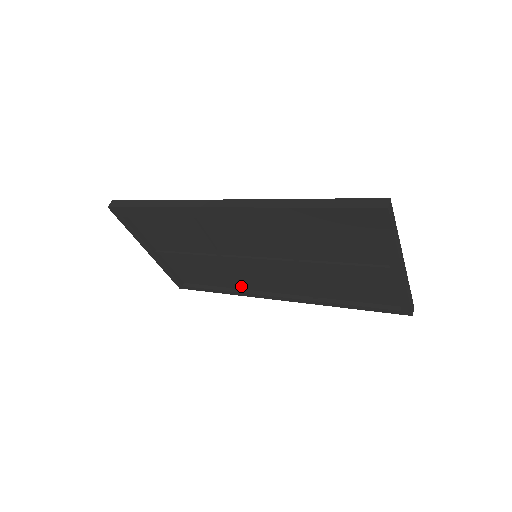
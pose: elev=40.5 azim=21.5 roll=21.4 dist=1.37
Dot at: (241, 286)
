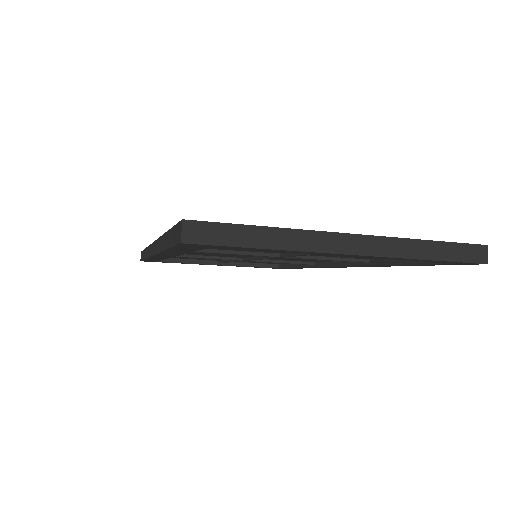
Dot at: (303, 264)
